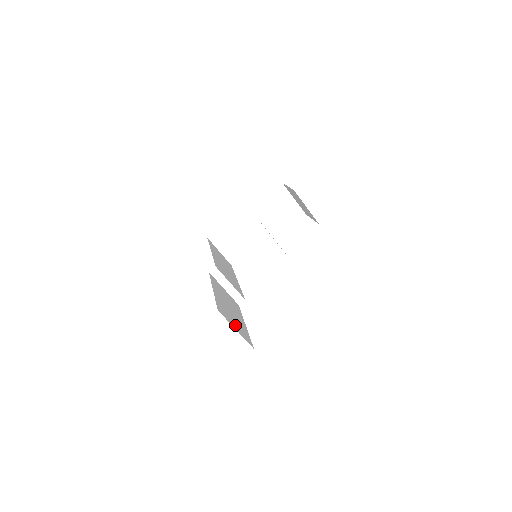
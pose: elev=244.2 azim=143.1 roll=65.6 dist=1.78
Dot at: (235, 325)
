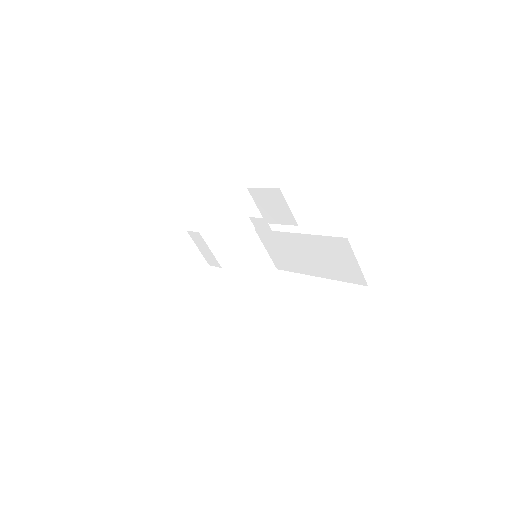
Dot at: occluded
